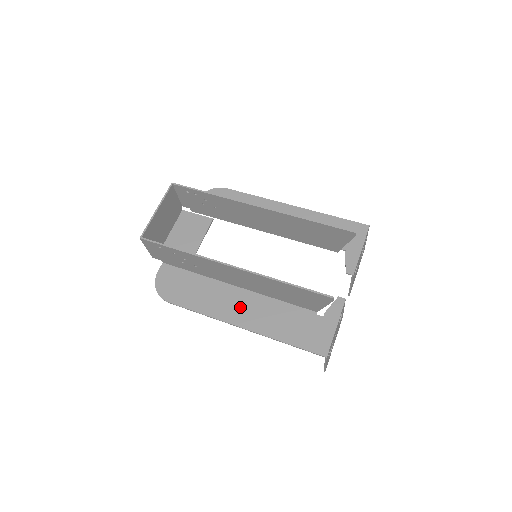
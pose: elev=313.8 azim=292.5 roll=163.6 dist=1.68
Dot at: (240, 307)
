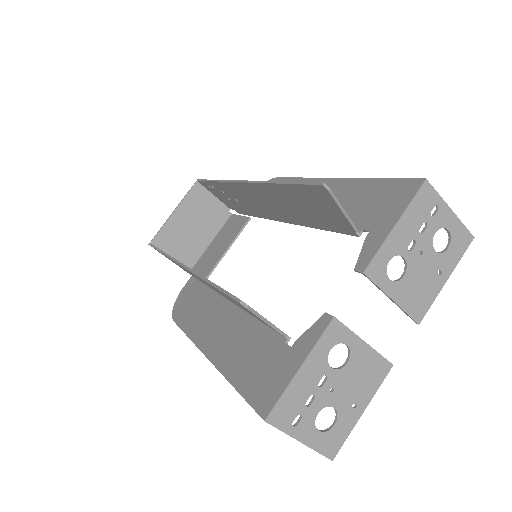
Dot at: (218, 328)
